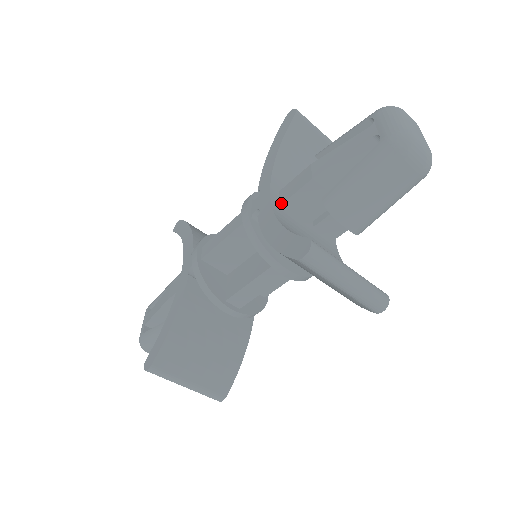
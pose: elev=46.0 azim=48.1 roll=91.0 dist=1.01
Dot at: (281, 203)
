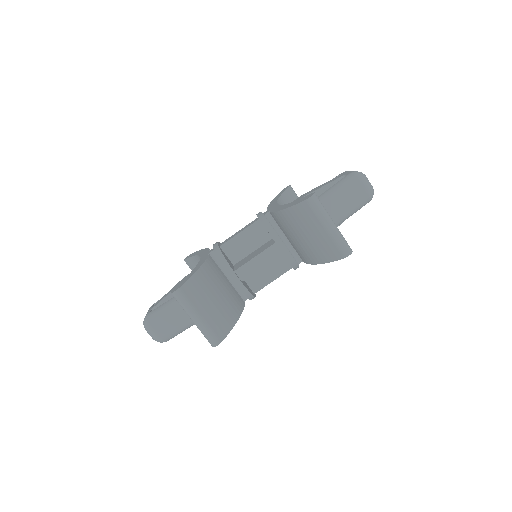
Dot at: occluded
